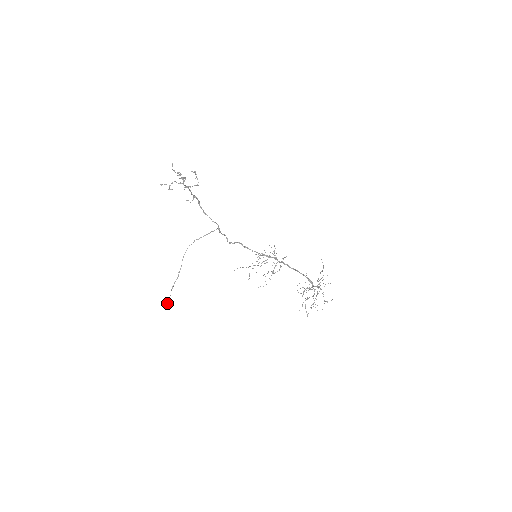
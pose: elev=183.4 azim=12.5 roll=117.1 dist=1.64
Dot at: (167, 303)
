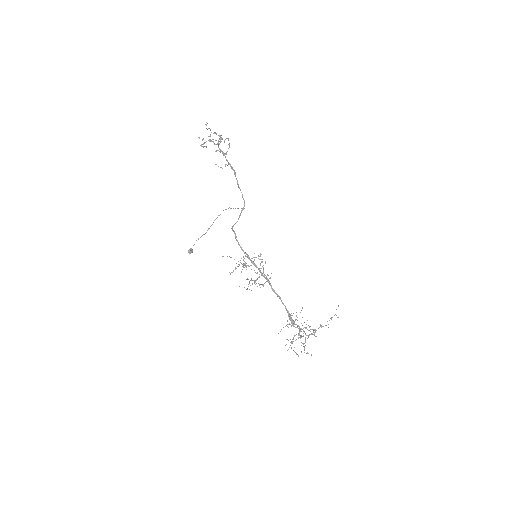
Dot at: (189, 249)
